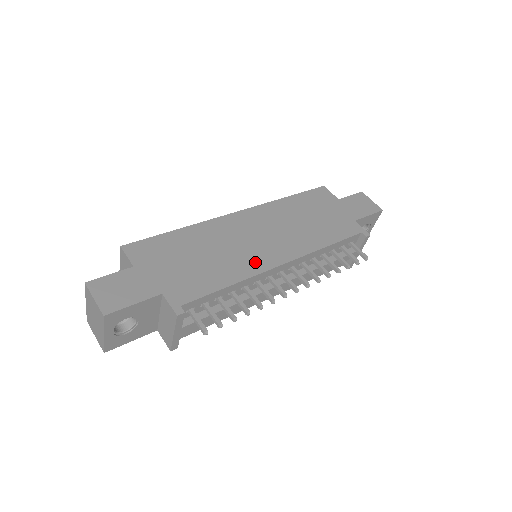
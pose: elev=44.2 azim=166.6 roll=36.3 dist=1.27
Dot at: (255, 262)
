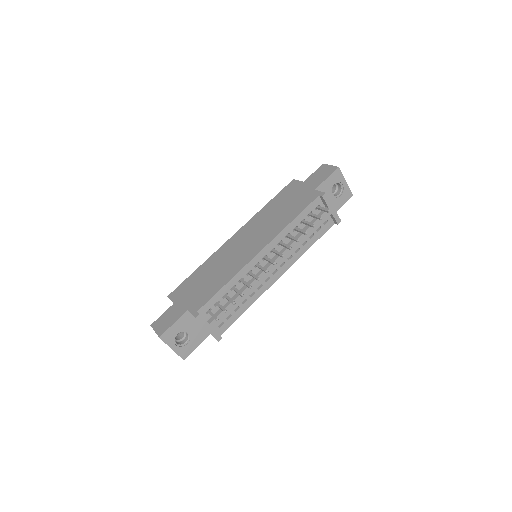
Dot at: (241, 261)
